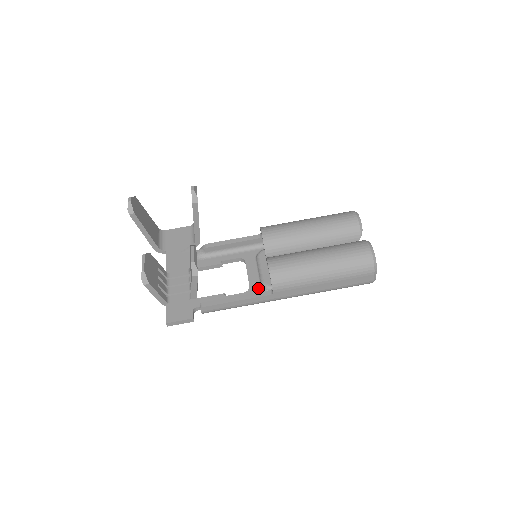
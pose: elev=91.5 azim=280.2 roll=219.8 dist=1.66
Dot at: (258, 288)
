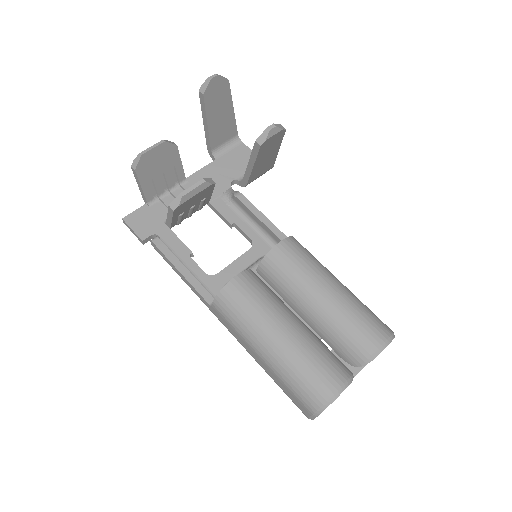
Dot at: (220, 284)
